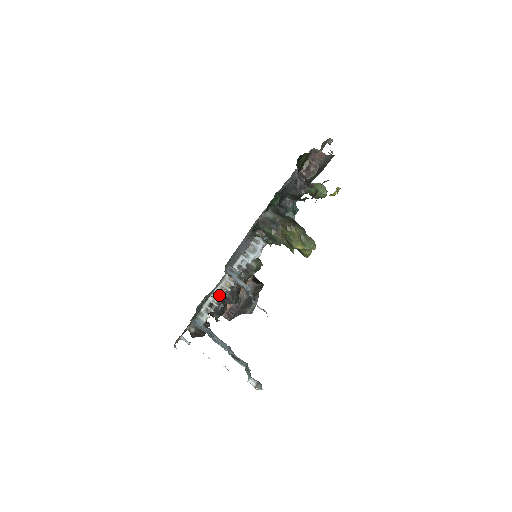
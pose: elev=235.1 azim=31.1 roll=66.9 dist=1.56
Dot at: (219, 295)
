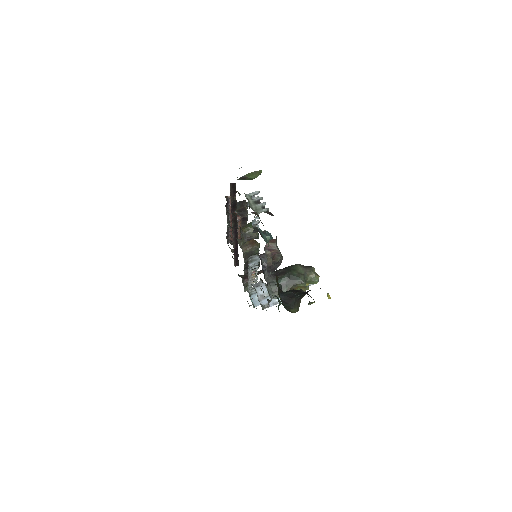
Dot at: (252, 282)
